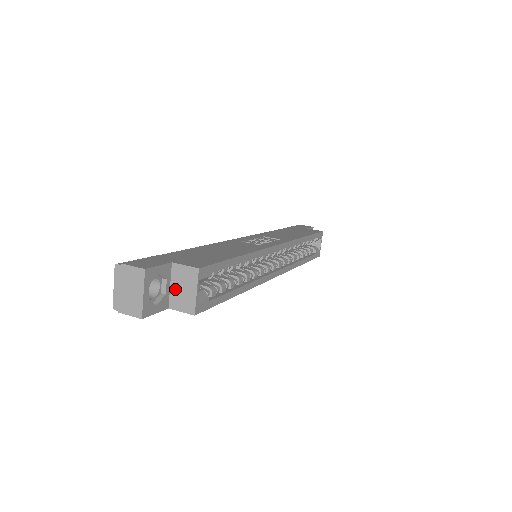
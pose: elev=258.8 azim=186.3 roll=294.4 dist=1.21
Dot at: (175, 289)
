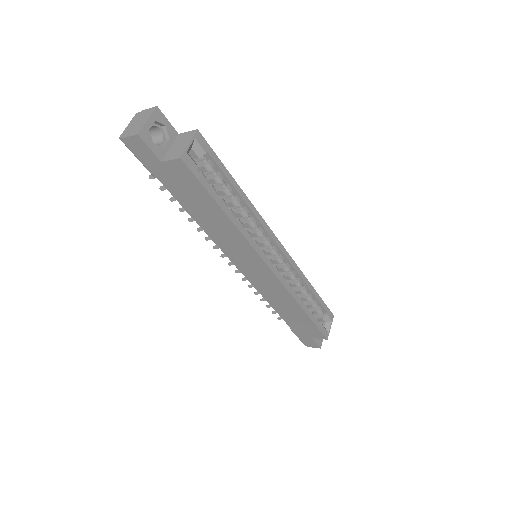
Dot at: (173, 148)
